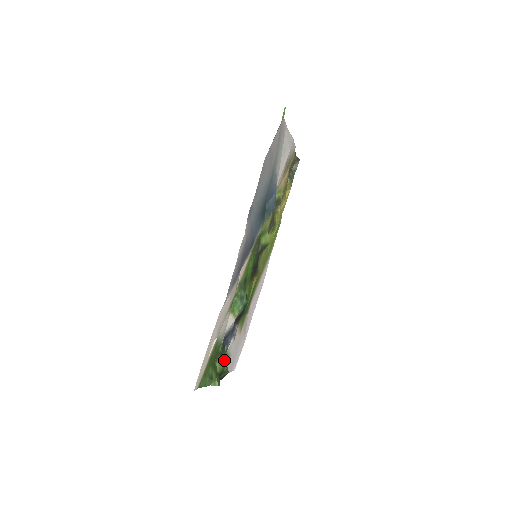
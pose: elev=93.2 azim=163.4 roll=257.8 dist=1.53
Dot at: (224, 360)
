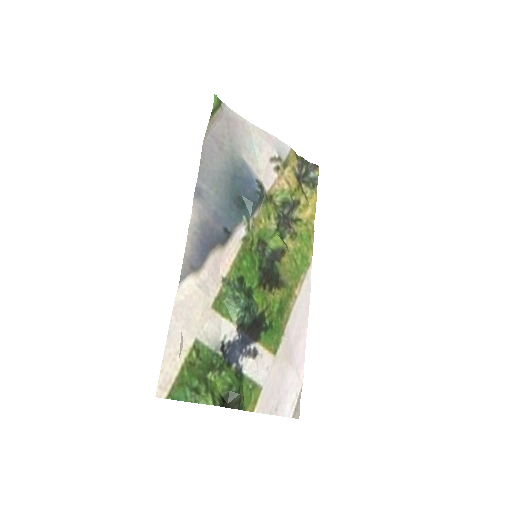
Dot at: (230, 379)
